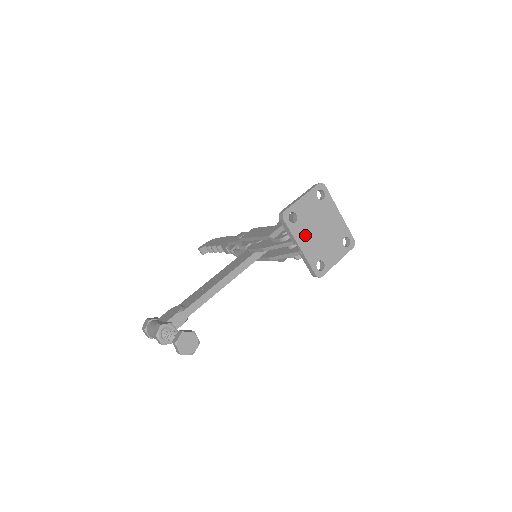
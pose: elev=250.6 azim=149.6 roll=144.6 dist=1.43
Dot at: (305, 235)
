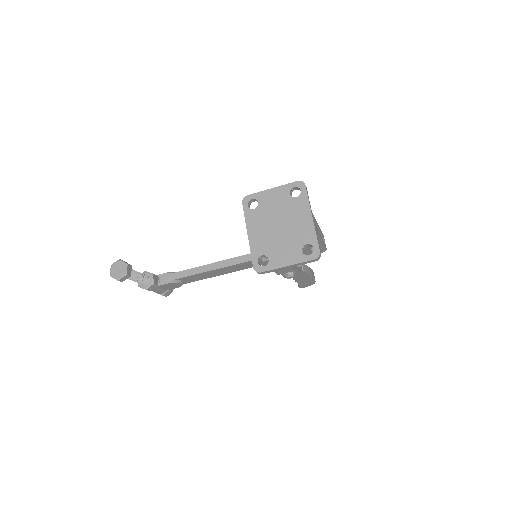
Dot at: (259, 224)
